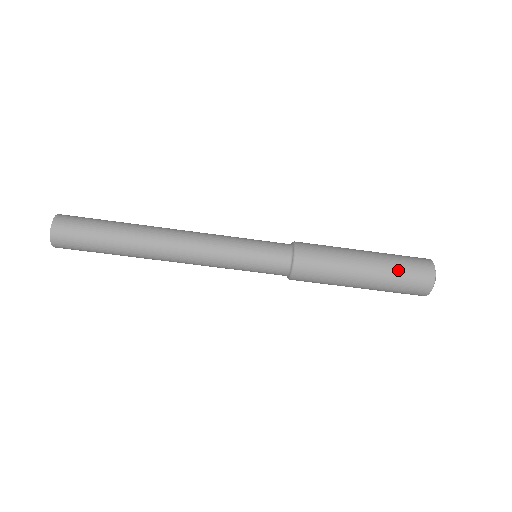
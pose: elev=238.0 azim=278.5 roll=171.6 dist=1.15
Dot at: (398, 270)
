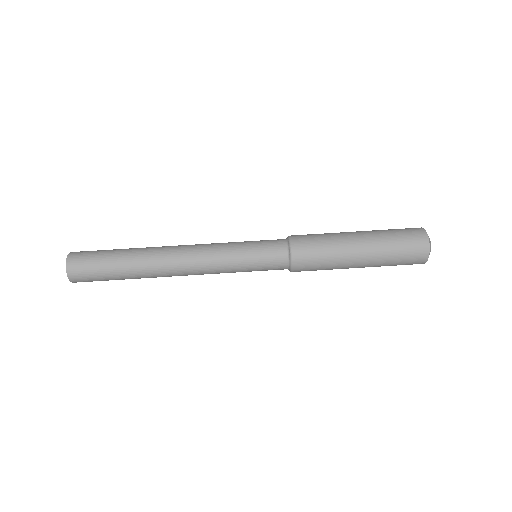
Dot at: (389, 234)
